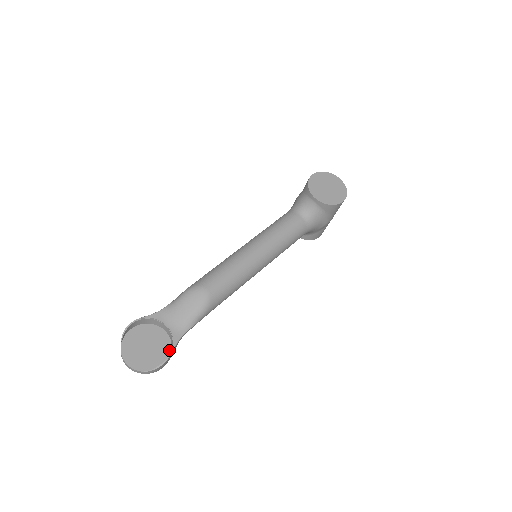
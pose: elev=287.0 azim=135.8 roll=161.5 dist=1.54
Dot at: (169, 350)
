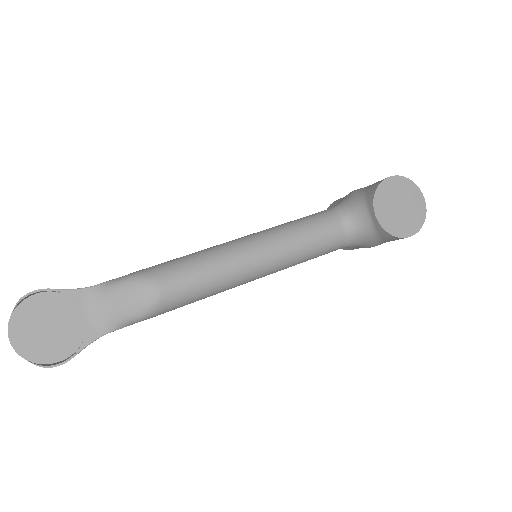
Dot at: (78, 343)
